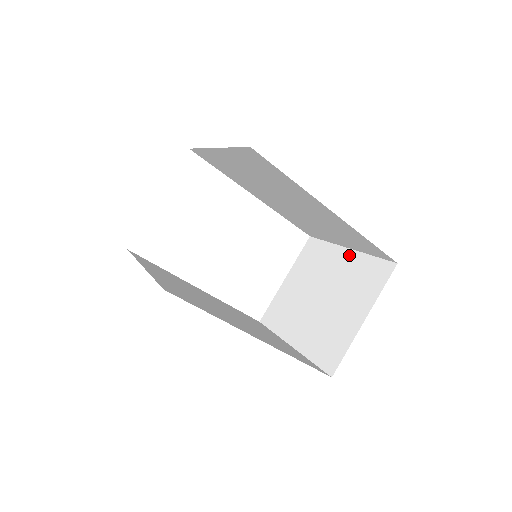
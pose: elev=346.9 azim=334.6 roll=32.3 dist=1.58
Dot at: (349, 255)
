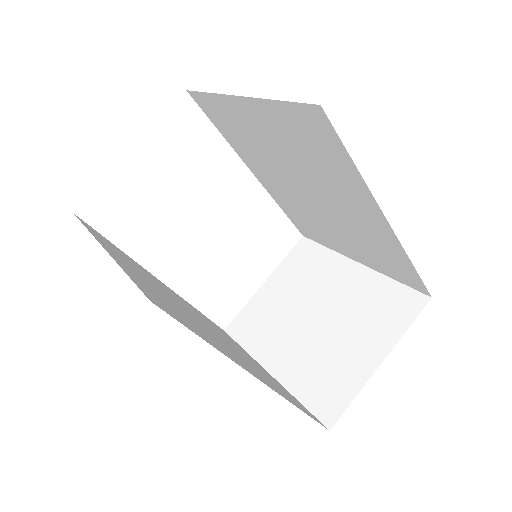
Dot at: (360, 272)
